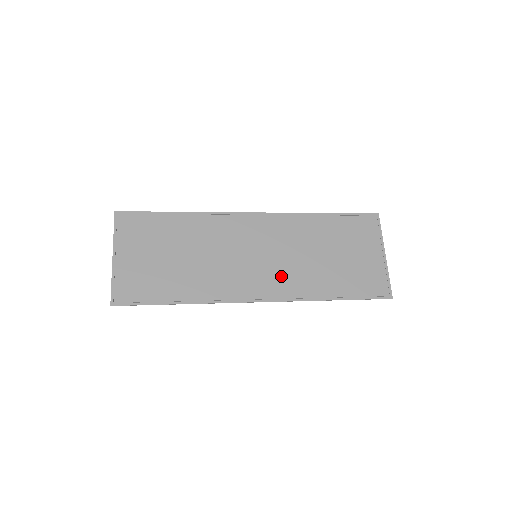
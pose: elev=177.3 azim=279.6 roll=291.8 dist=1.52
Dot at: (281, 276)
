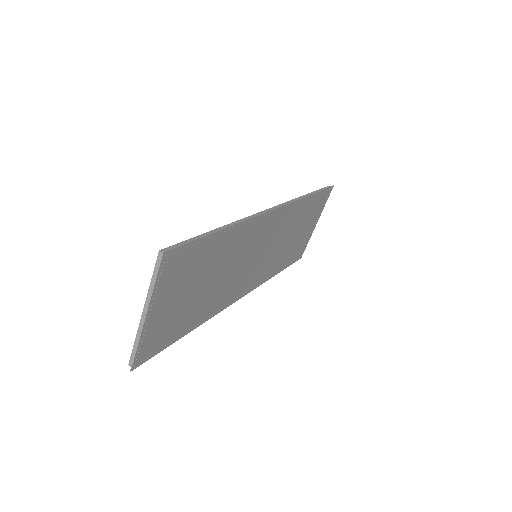
Dot at: (262, 269)
